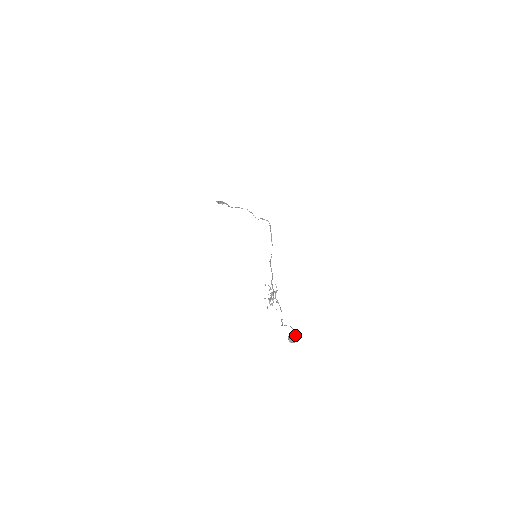
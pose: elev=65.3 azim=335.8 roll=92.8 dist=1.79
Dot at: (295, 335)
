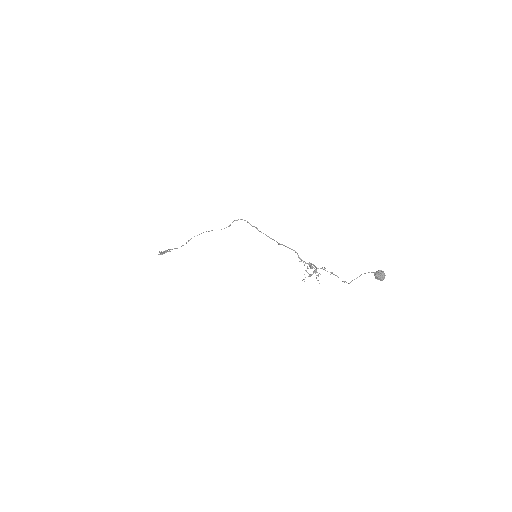
Dot at: (380, 270)
